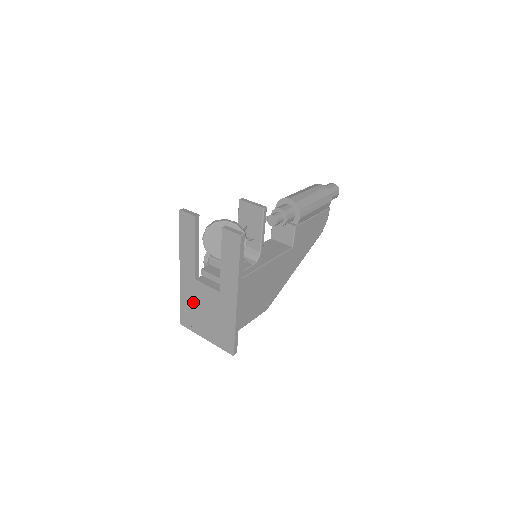
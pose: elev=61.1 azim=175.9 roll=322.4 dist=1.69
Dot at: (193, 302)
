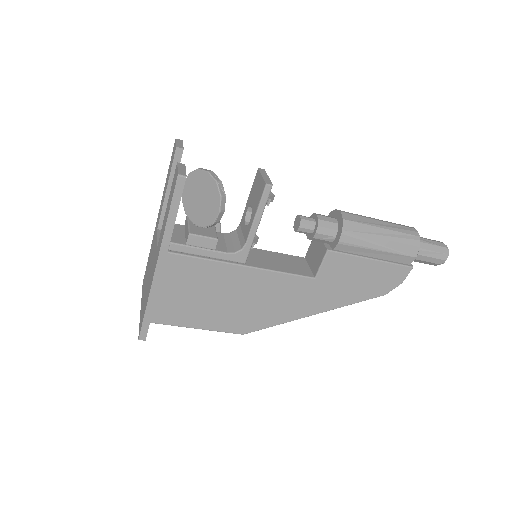
Dot at: (150, 258)
